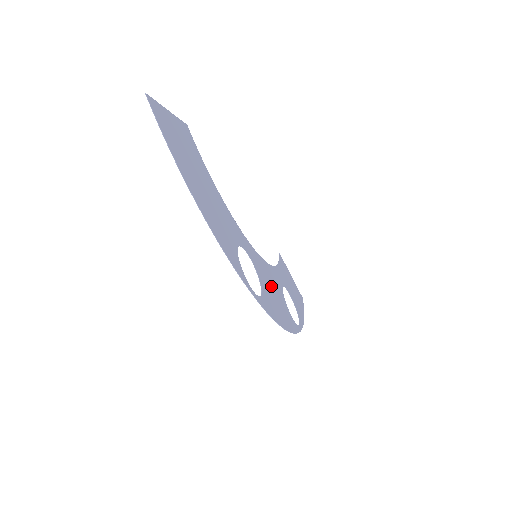
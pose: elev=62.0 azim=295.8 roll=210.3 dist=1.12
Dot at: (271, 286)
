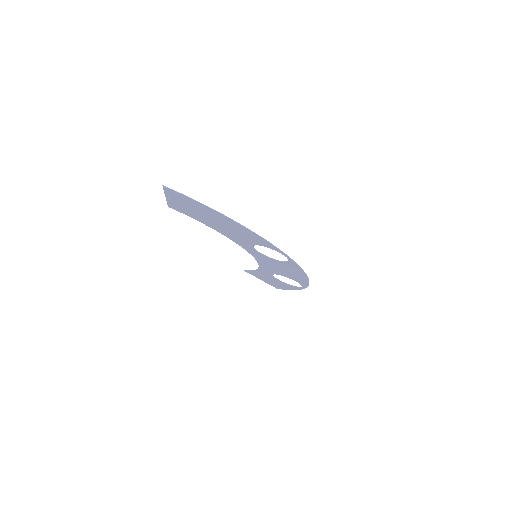
Dot at: (276, 267)
